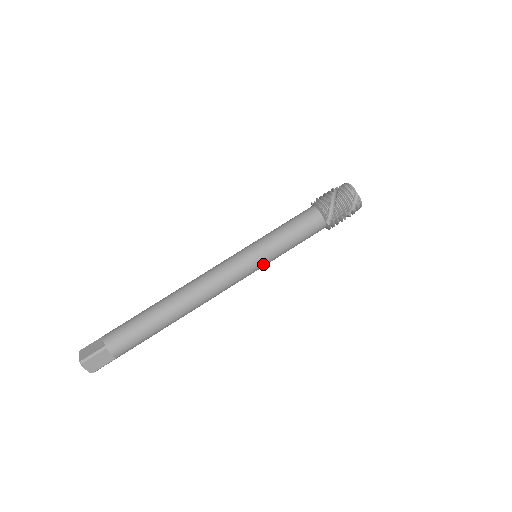
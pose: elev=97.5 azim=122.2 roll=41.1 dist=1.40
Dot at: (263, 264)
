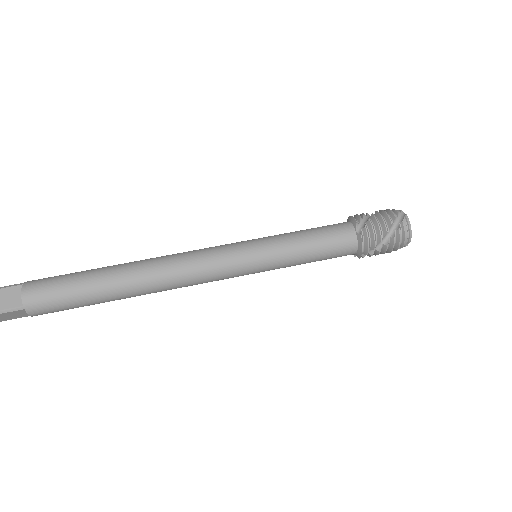
Dot at: (259, 256)
